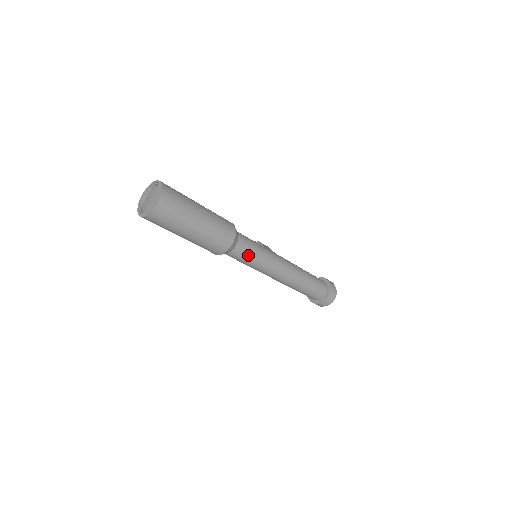
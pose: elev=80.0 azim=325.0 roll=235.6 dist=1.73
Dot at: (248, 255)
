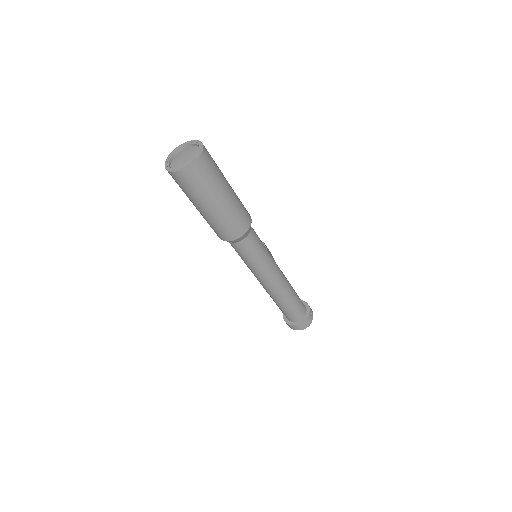
Dot at: (251, 253)
